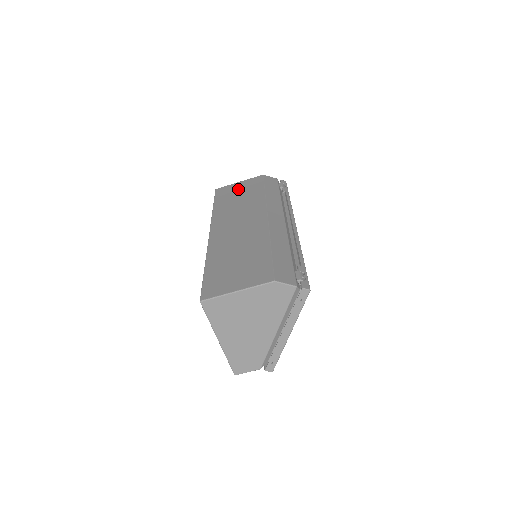
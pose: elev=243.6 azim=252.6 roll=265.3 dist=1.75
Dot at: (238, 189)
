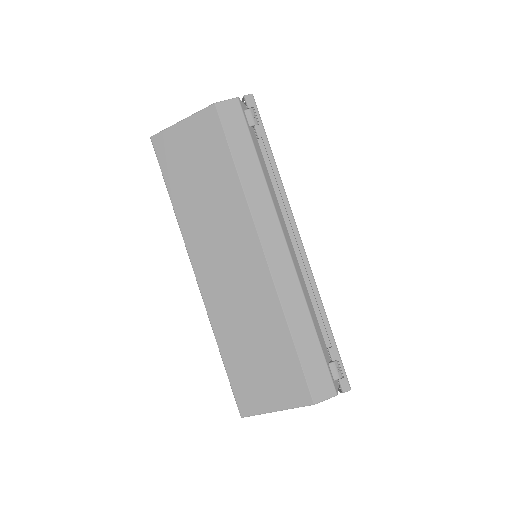
Dot at: (189, 150)
